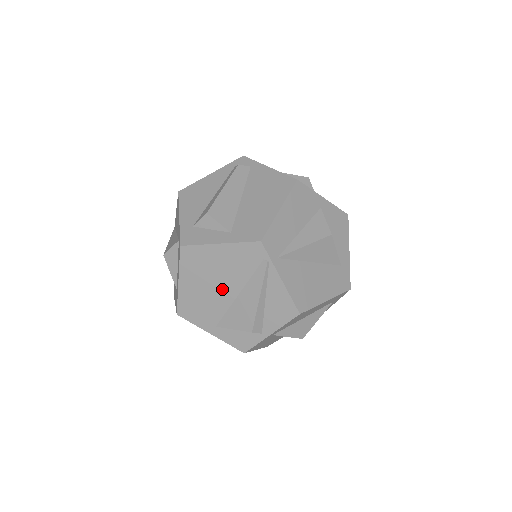
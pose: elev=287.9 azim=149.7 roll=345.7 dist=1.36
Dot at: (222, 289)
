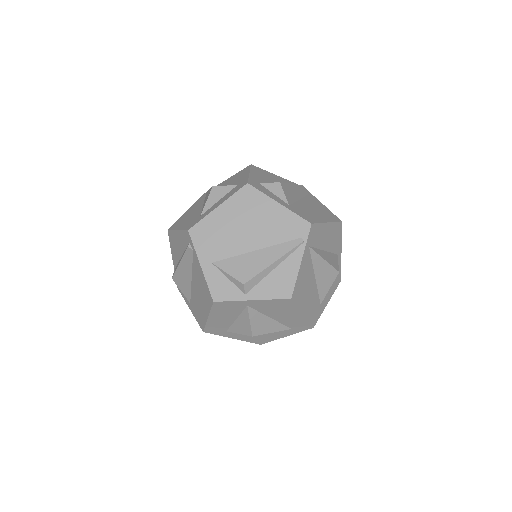
Dot at: (248, 237)
